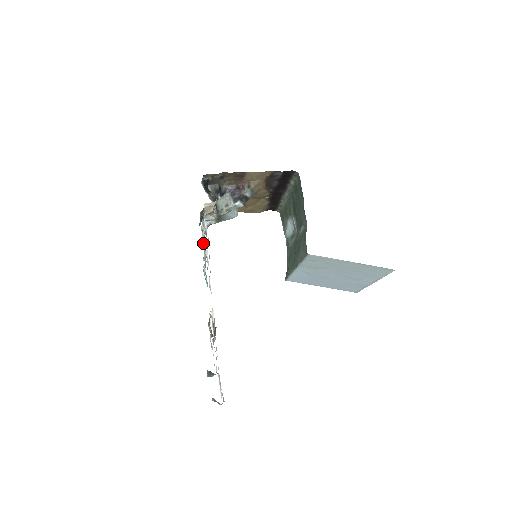
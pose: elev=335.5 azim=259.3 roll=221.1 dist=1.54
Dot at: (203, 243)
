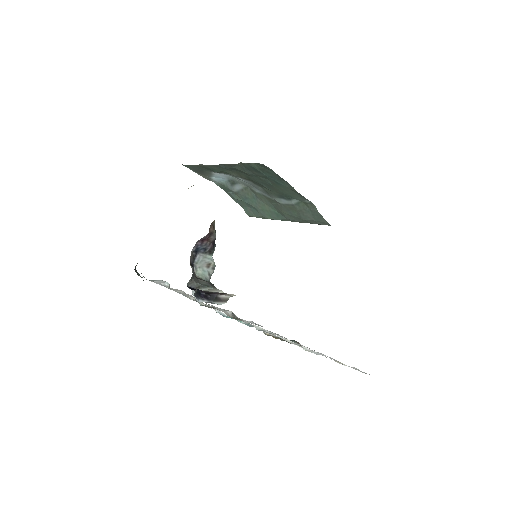
Dot at: occluded
